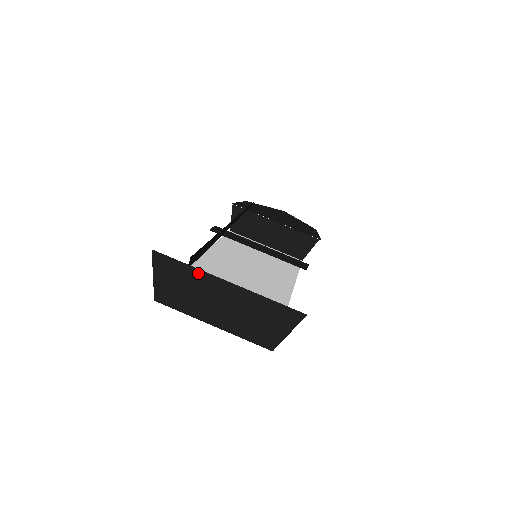
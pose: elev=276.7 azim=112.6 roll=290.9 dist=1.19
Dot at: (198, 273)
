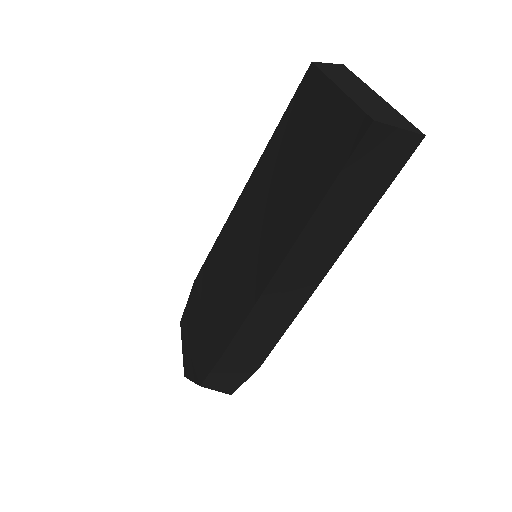
Dot at: (362, 83)
